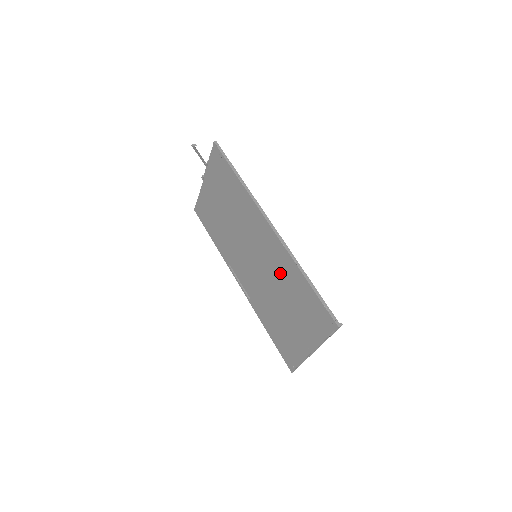
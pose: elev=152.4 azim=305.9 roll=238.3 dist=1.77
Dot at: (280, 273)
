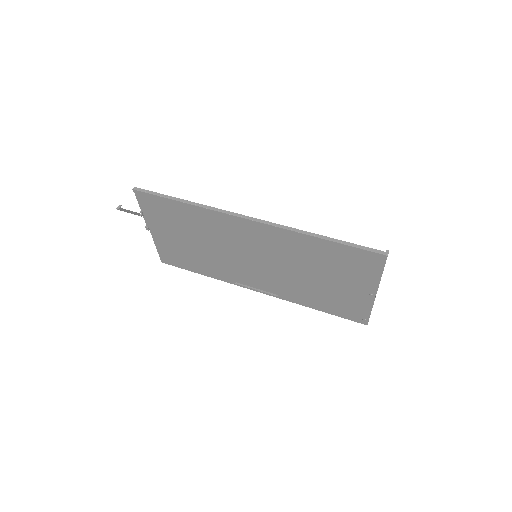
Dot at: (292, 253)
